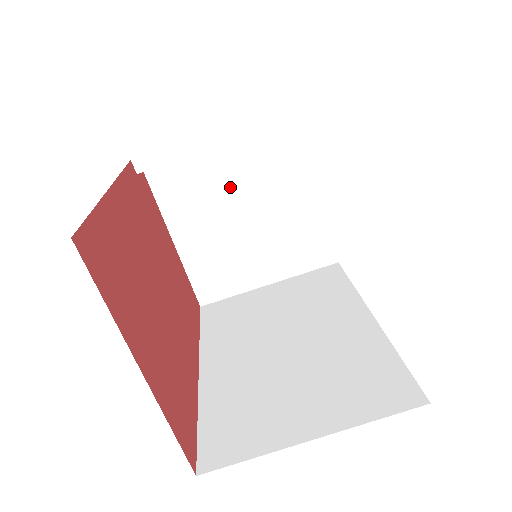
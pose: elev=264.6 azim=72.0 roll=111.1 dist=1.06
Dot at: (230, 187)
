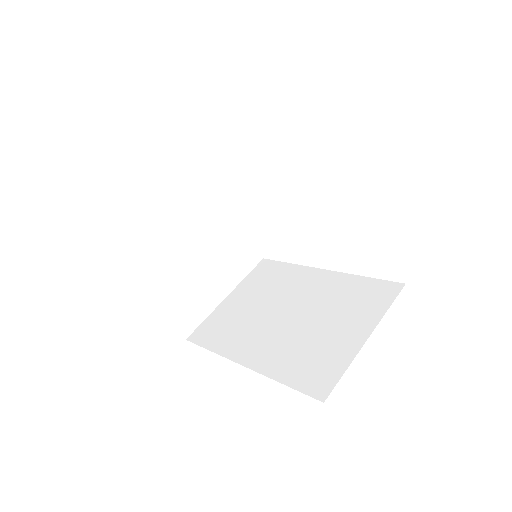
Dot at: (180, 229)
